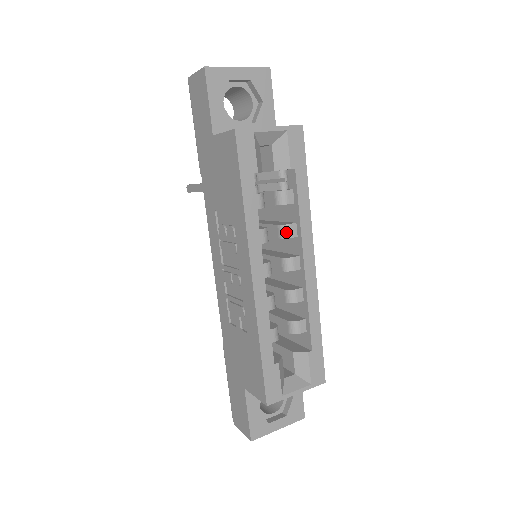
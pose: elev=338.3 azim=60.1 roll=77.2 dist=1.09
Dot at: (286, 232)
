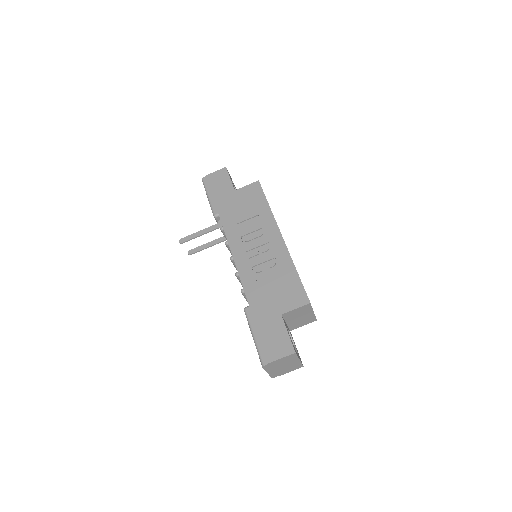
Dot at: occluded
